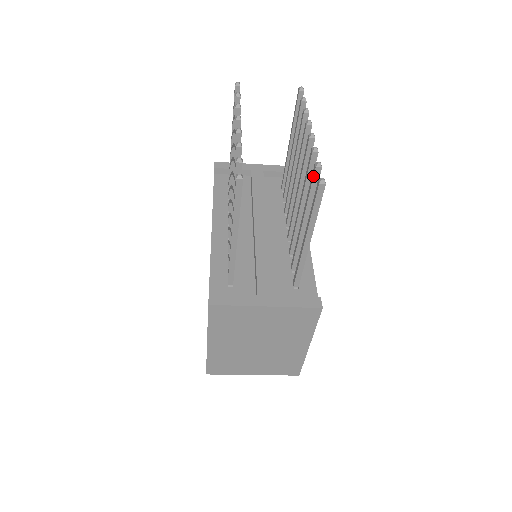
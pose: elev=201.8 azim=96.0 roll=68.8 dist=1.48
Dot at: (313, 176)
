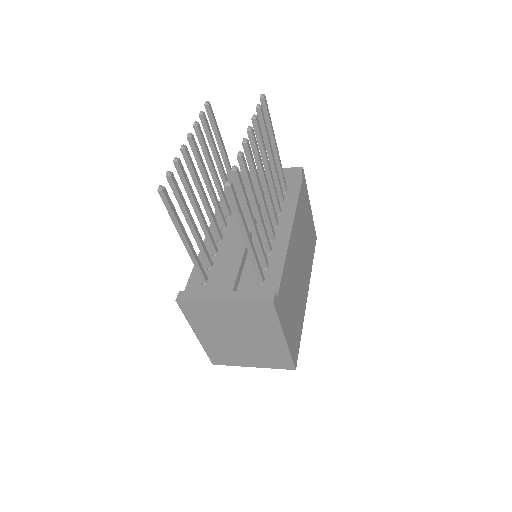
Dot at: occluded
